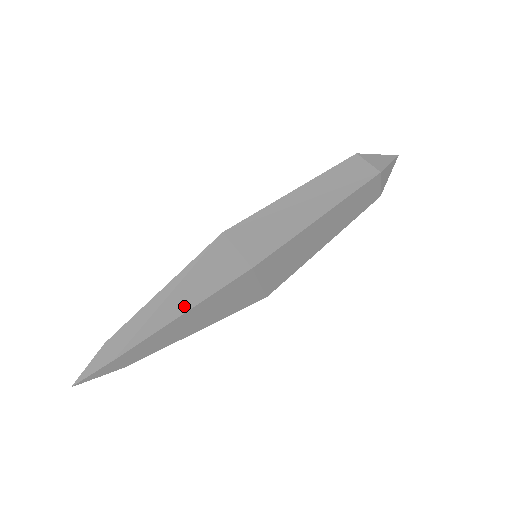
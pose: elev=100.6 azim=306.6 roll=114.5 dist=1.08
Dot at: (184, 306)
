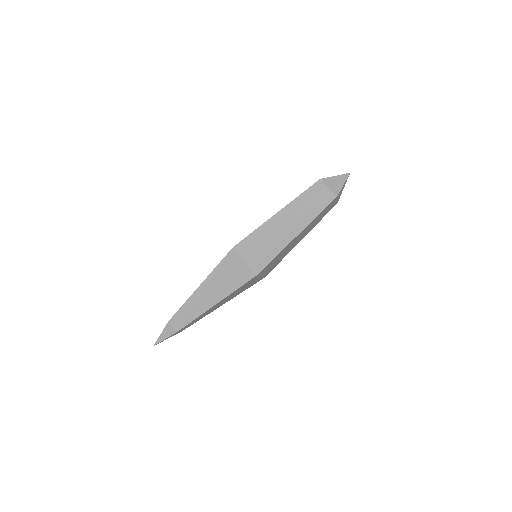
Dot at: (216, 299)
